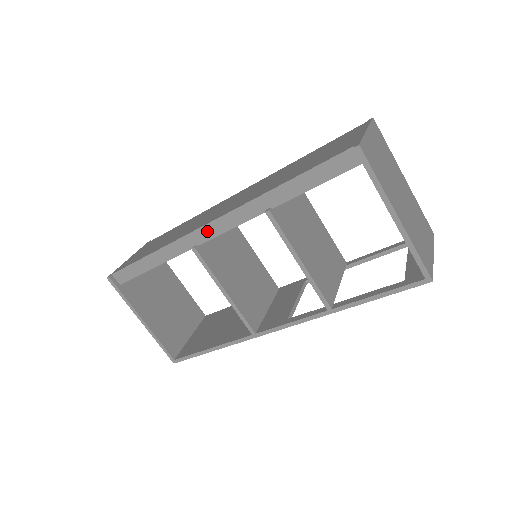
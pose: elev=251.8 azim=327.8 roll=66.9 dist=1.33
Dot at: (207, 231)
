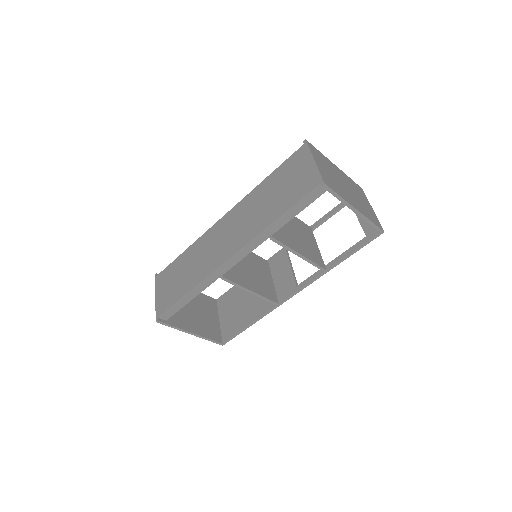
Dot at: (228, 264)
